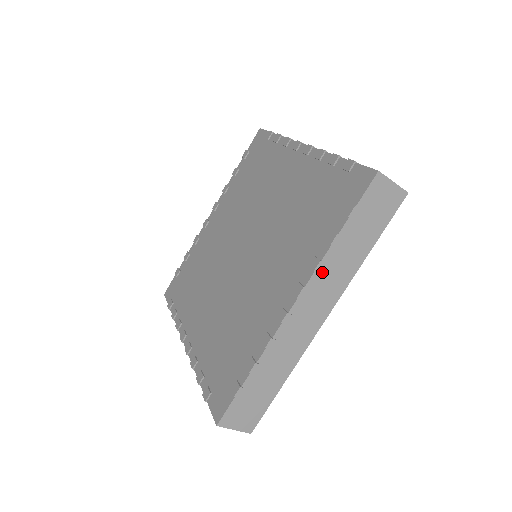
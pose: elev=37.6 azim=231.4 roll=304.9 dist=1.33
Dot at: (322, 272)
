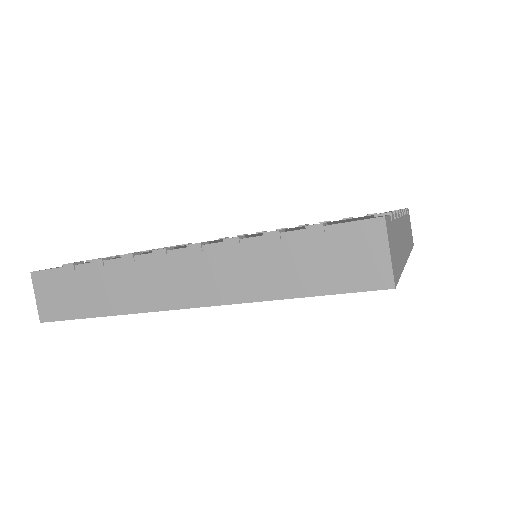
Dot at: (404, 219)
